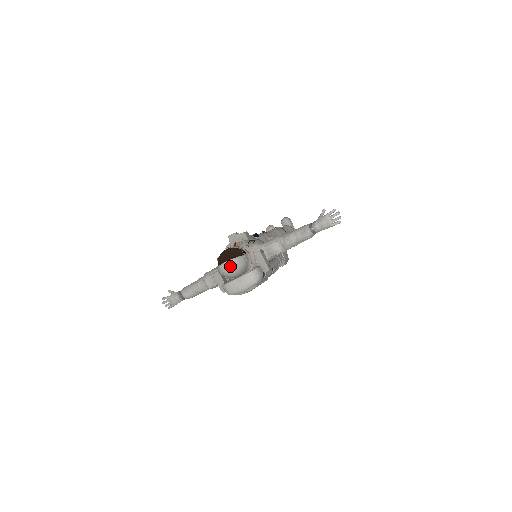
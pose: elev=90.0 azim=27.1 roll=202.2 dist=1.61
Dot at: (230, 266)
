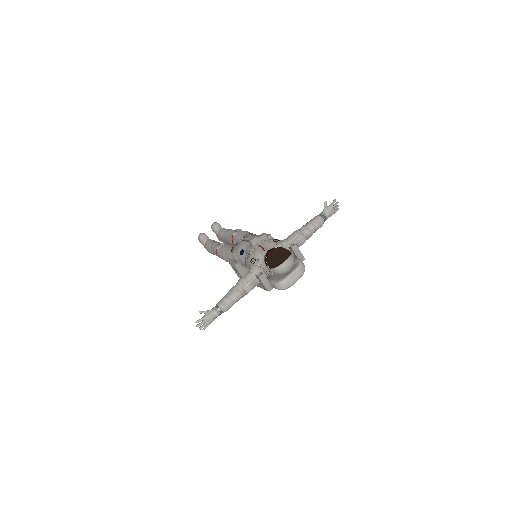
Dot at: (291, 262)
